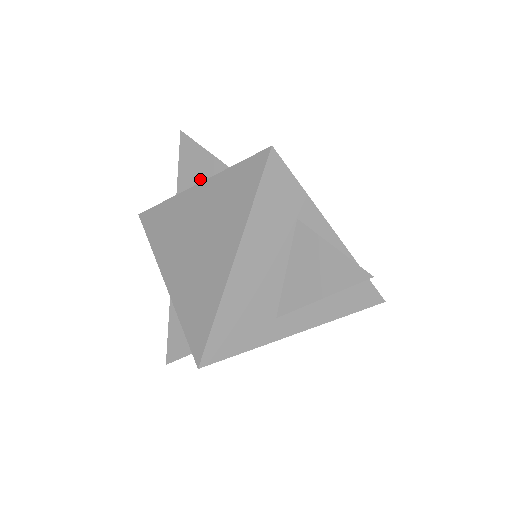
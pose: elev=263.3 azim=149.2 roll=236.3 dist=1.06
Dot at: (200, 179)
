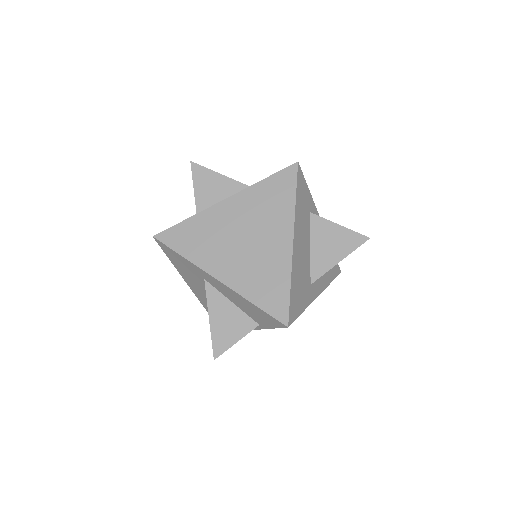
Dot at: (219, 196)
